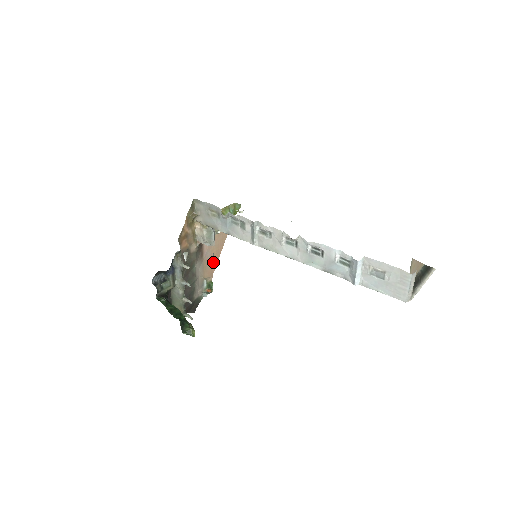
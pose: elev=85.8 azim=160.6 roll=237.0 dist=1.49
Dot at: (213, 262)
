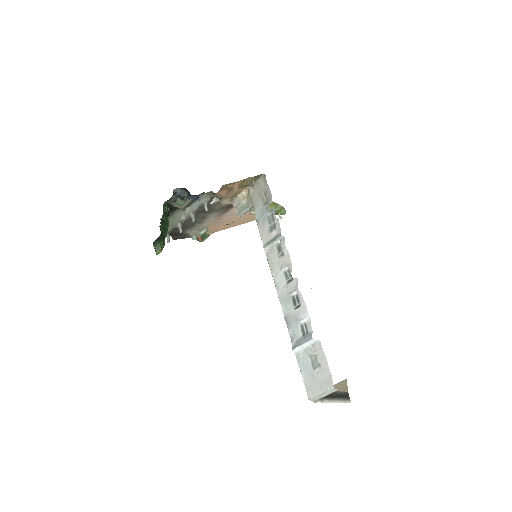
Dot at: (225, 225)
